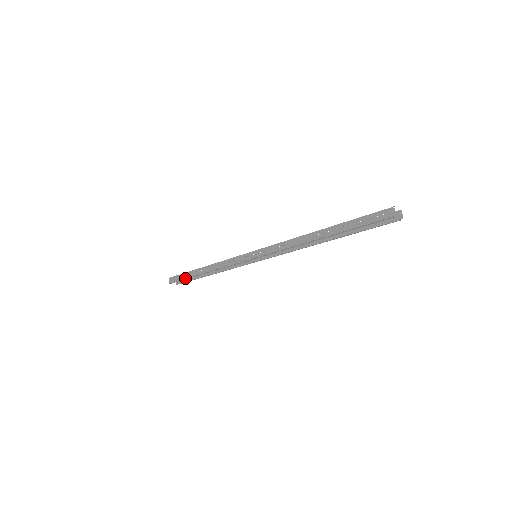
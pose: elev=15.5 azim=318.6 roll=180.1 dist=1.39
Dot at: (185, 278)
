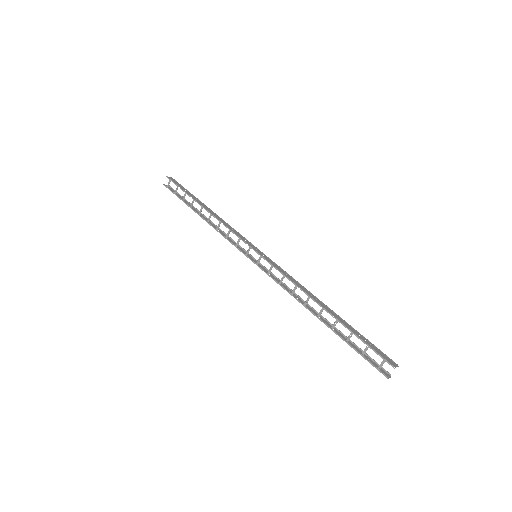
Dot at: (186, 201)
